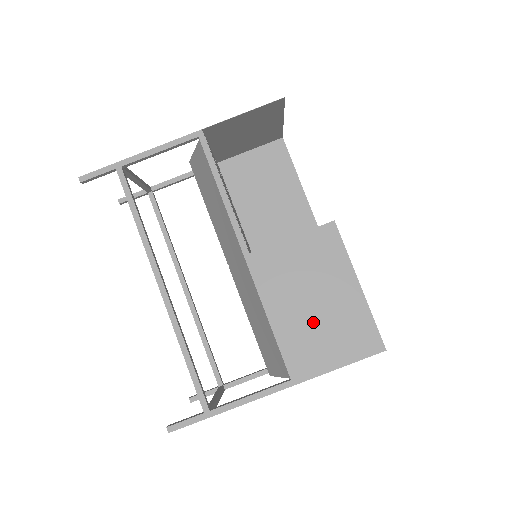
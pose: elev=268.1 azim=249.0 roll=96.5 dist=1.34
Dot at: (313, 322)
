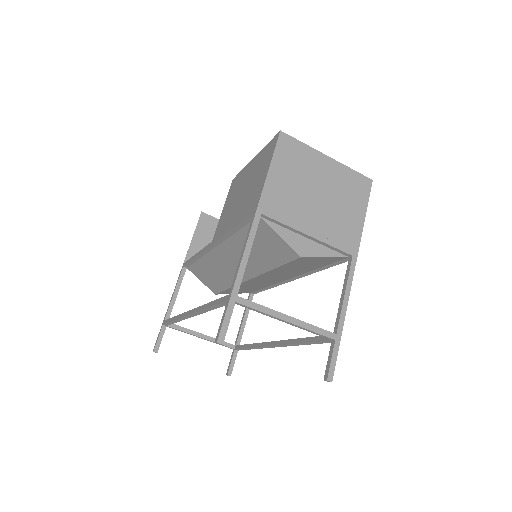
Dot at: (247, 194)
